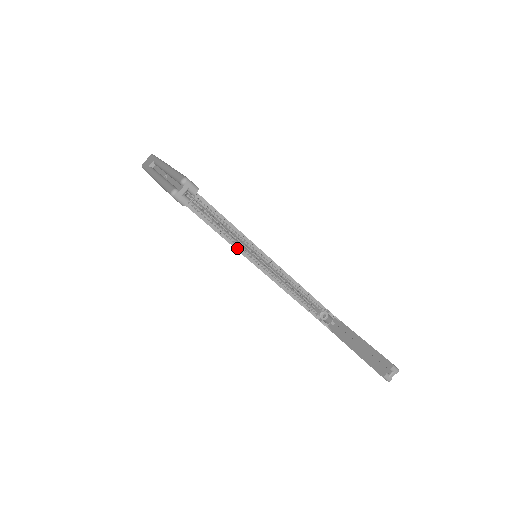
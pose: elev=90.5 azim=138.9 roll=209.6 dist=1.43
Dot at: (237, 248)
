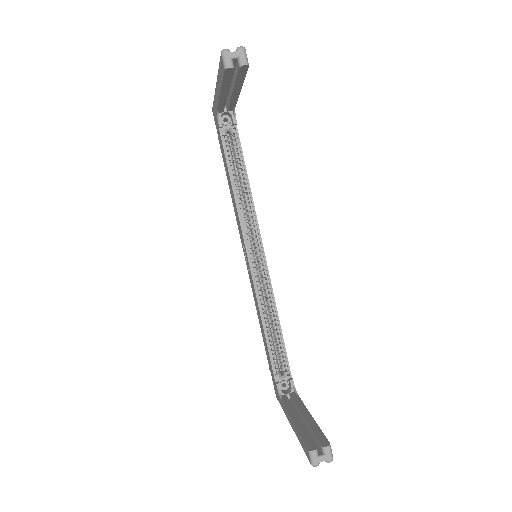
Dot at: (244, 232)
